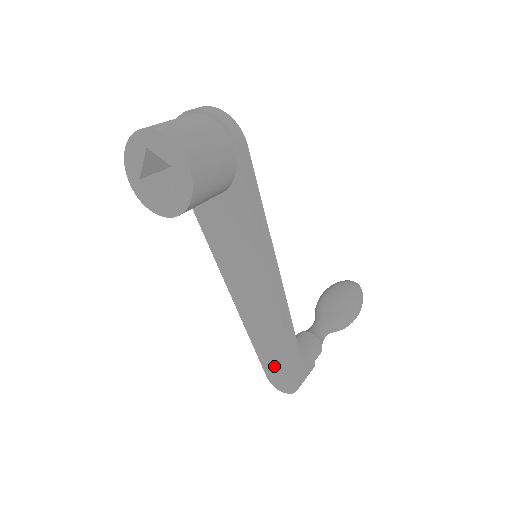
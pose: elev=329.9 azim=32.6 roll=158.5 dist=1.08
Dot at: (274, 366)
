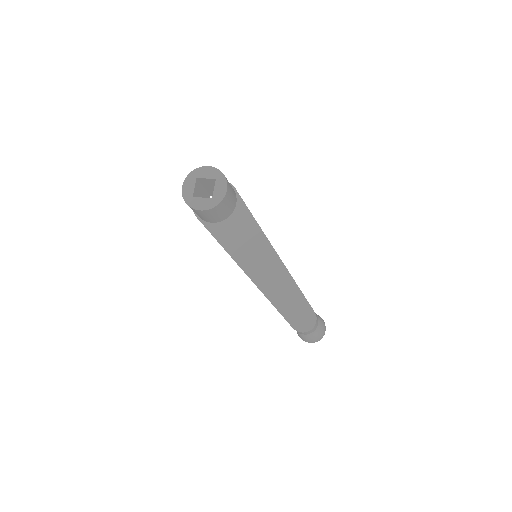
Dot at: (294, 313)
